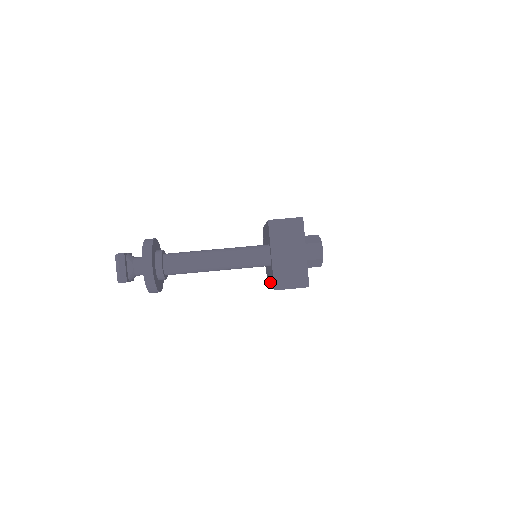
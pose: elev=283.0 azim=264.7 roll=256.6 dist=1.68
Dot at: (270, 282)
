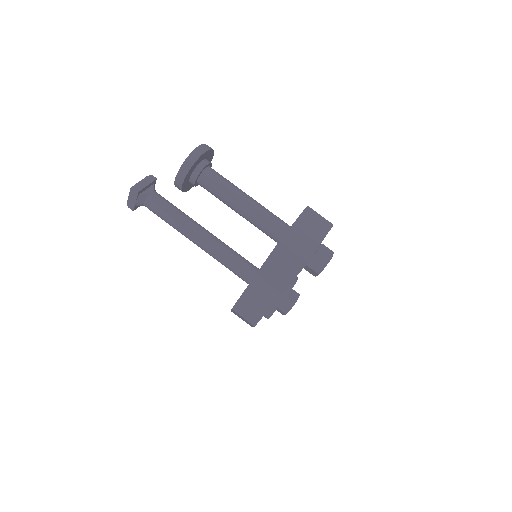
Dot at: occluded
